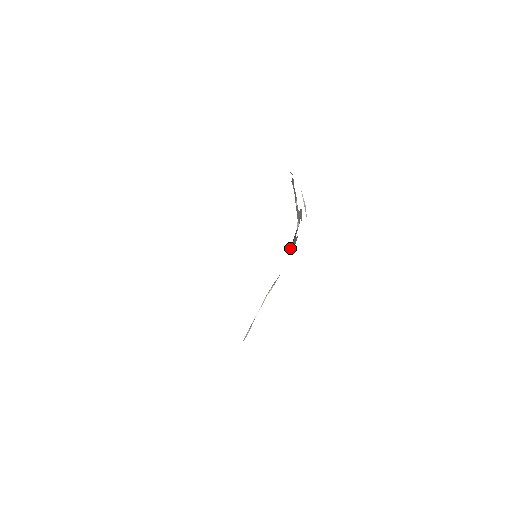
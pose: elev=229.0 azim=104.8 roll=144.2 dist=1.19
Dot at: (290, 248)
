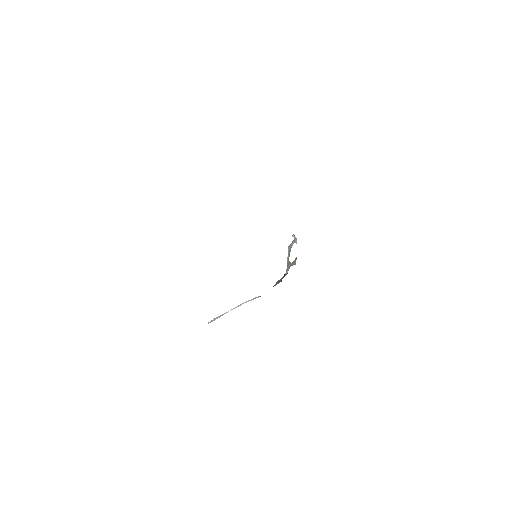
Dot at: occluded
